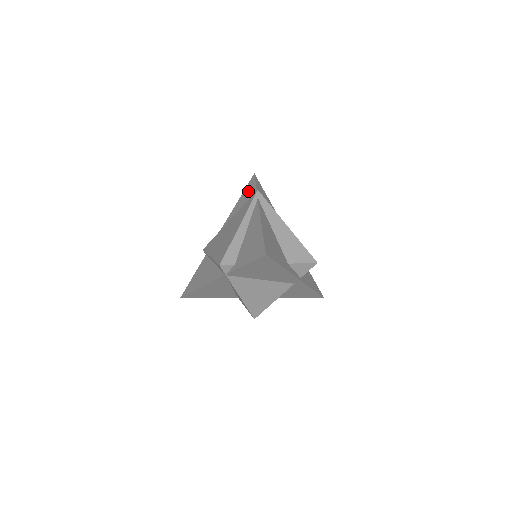
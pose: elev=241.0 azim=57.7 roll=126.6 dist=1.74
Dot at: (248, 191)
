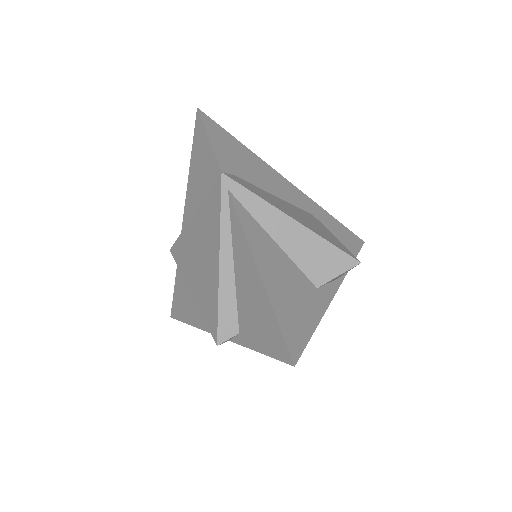
Dot at: (201, 154)
